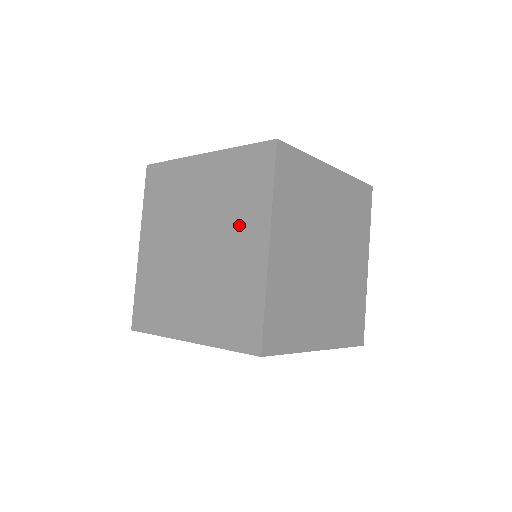
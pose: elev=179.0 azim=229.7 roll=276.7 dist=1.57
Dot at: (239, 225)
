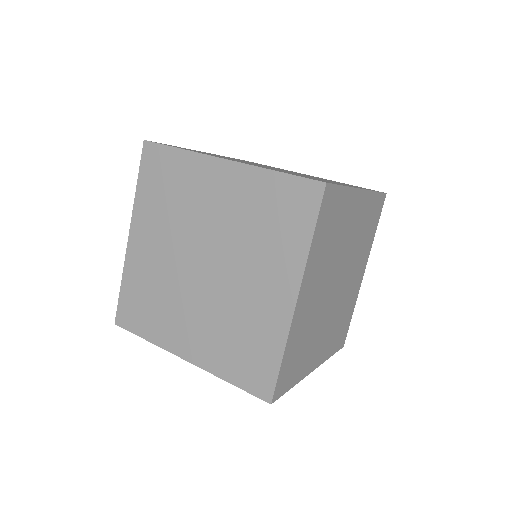
Dot at: (263, 263)
